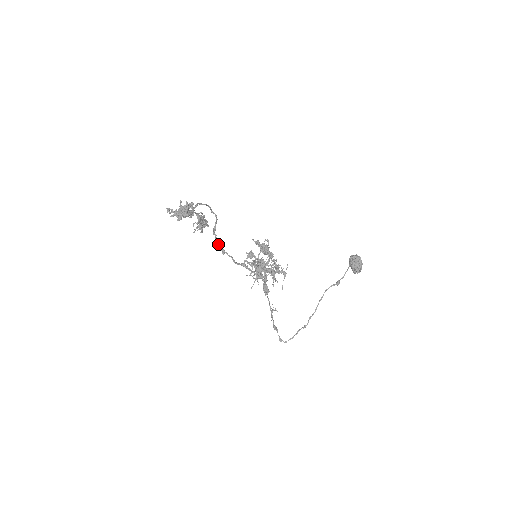
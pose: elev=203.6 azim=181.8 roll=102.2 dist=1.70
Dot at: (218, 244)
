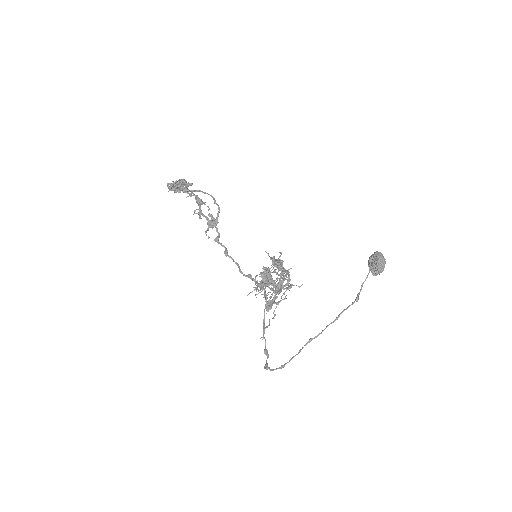
Dot at: (218, 238)
